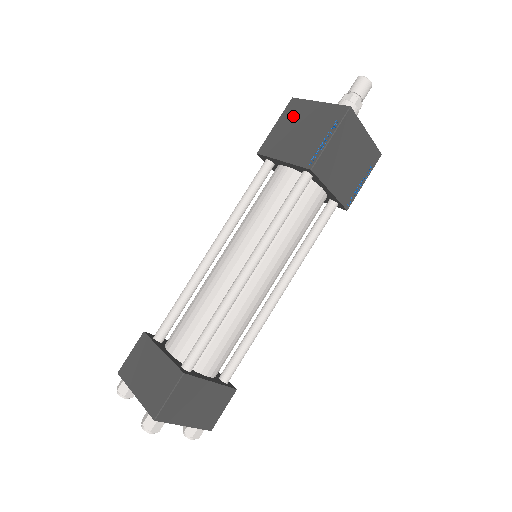
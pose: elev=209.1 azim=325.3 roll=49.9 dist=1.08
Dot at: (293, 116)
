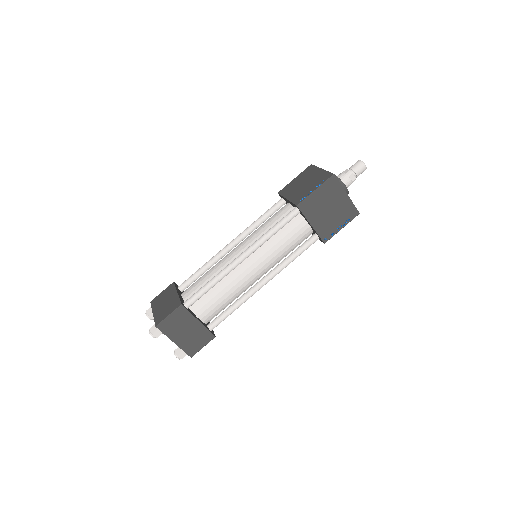
Dot at: (306, 175)
